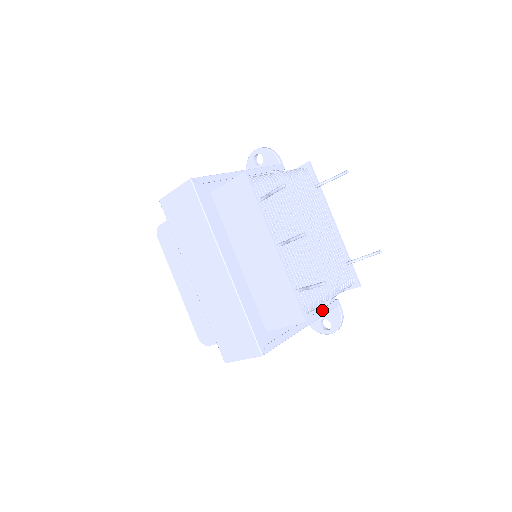
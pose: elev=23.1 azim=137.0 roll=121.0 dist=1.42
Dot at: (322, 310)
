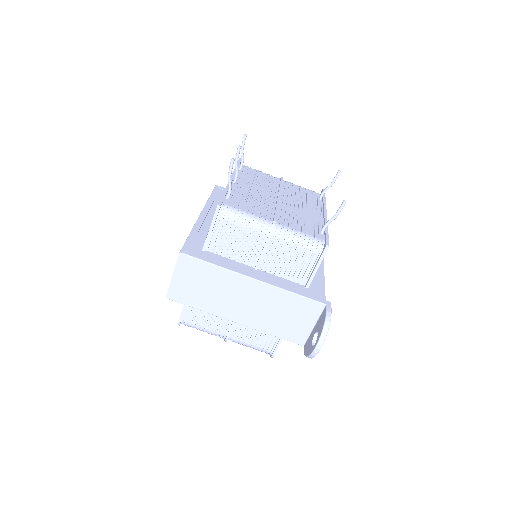
Dot at: (294, 290)
